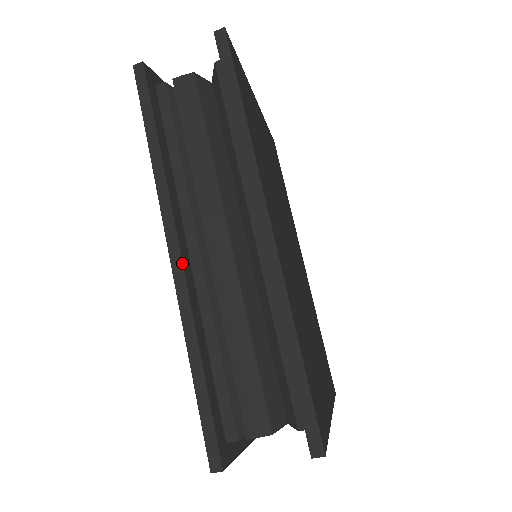
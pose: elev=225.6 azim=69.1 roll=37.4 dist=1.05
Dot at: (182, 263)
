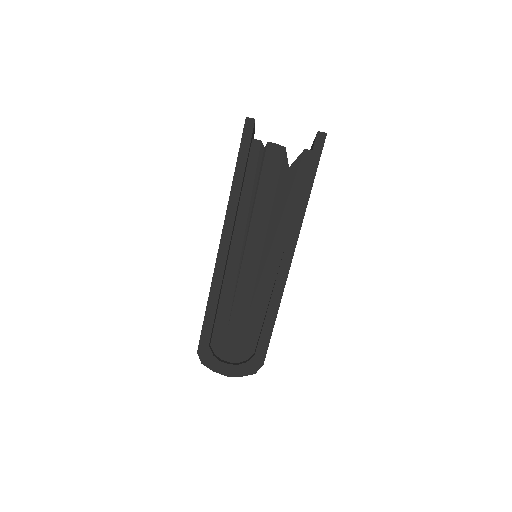
Dot at: occluded
